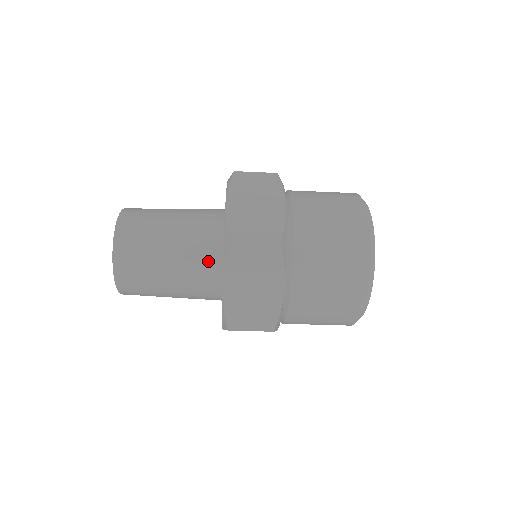
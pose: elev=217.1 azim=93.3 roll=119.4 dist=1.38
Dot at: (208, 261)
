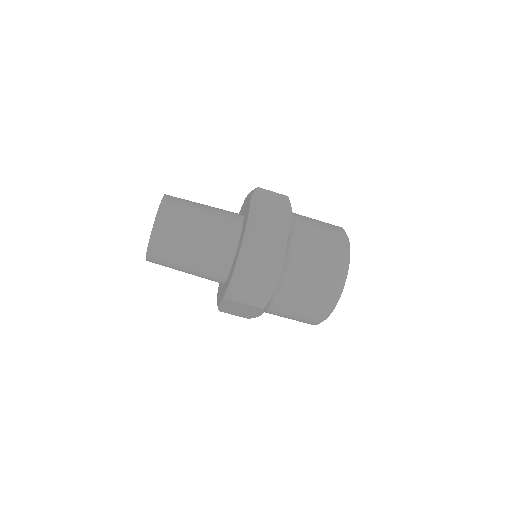
Dot at: (232, 215)
